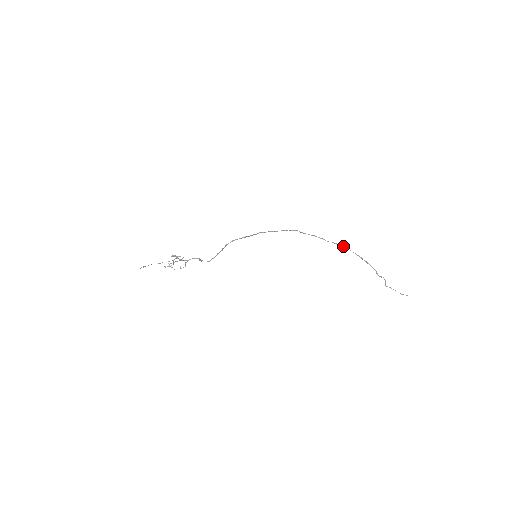
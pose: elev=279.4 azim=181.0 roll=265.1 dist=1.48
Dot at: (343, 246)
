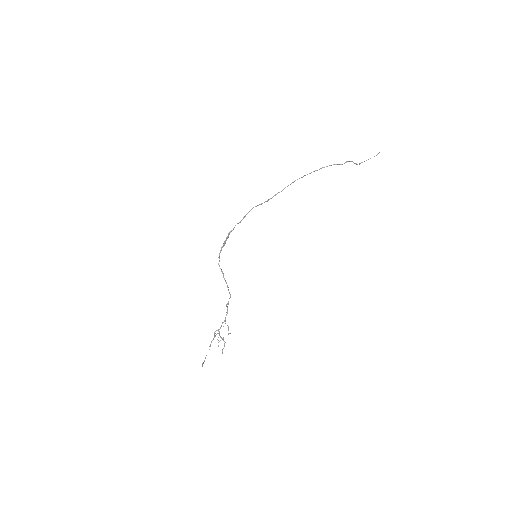
Dot at: occluded
